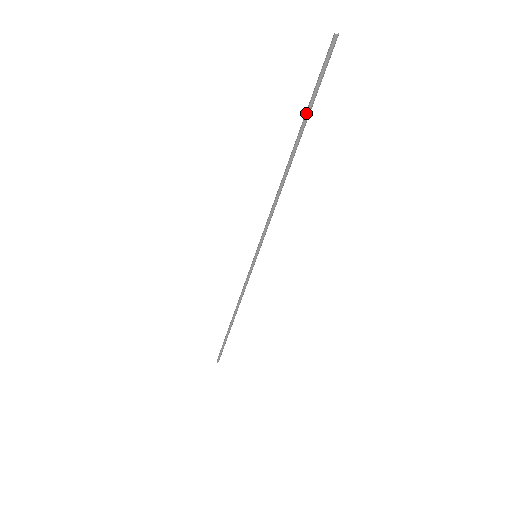
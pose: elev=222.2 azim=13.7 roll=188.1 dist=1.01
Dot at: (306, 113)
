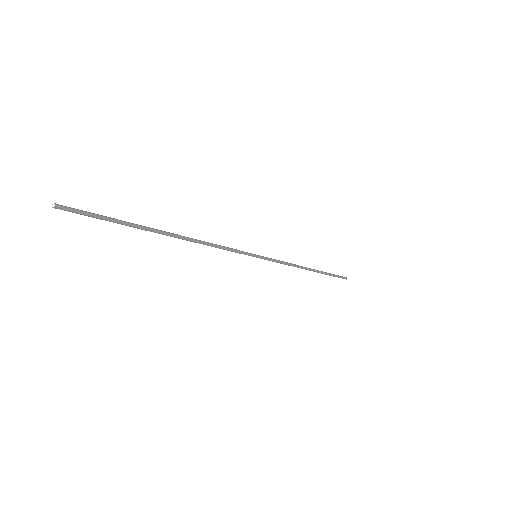
Dot at: occluded
